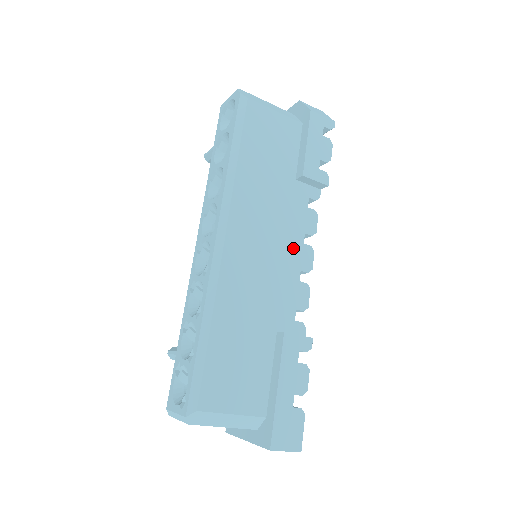
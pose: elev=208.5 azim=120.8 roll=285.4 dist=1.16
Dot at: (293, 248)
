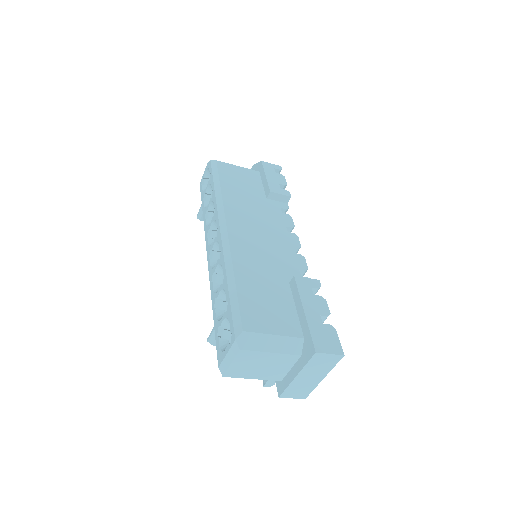
Dot at: (281, 234)
